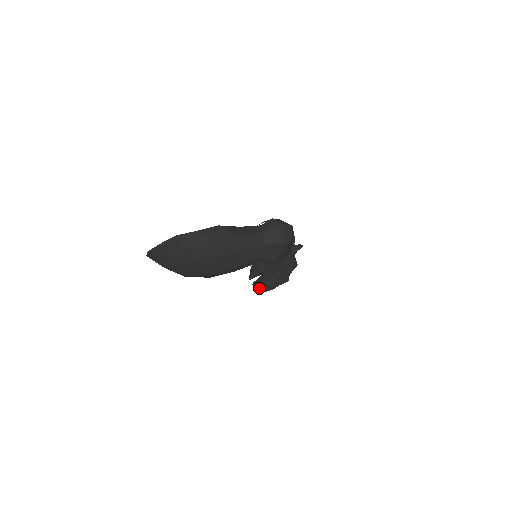
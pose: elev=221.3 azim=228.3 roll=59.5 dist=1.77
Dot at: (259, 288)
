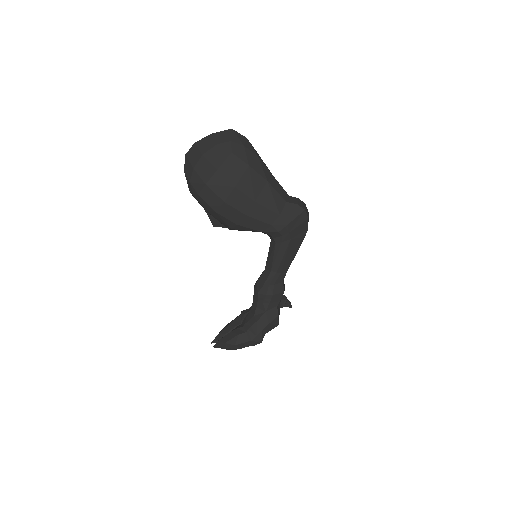
Dot at: (223, 343)
